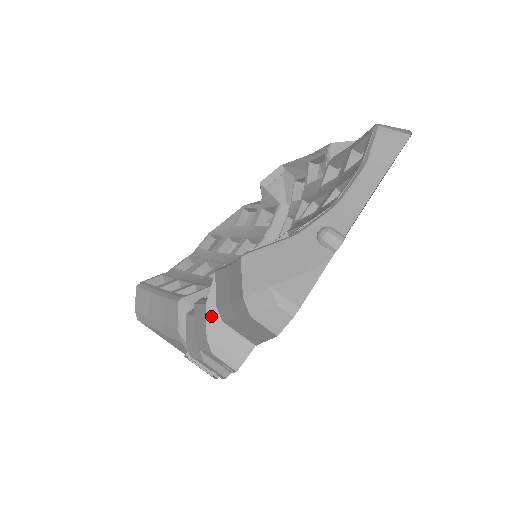
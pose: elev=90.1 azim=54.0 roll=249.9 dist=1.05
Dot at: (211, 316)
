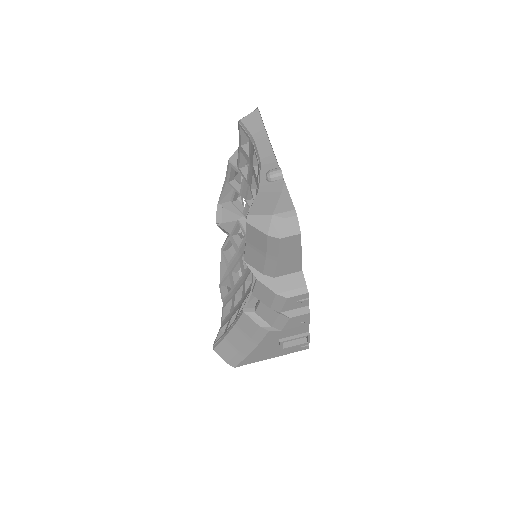
Dot at: (266, 282)
